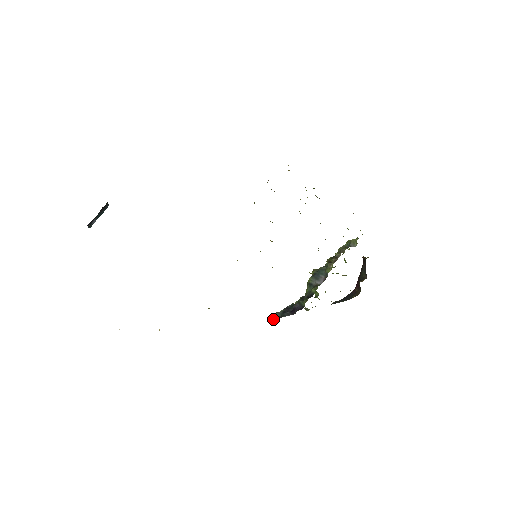
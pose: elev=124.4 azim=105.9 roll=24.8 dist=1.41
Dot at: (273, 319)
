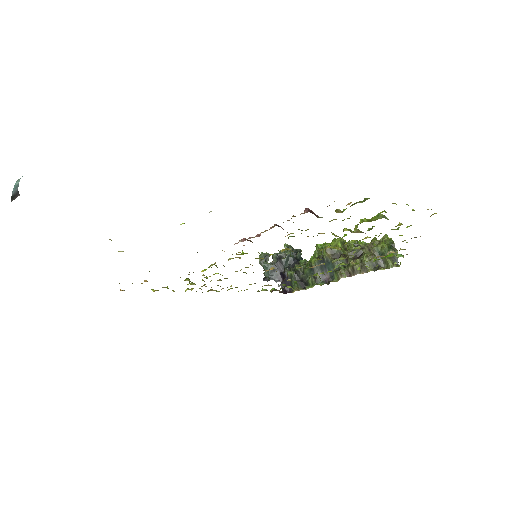
Dot at: (261, 265)
